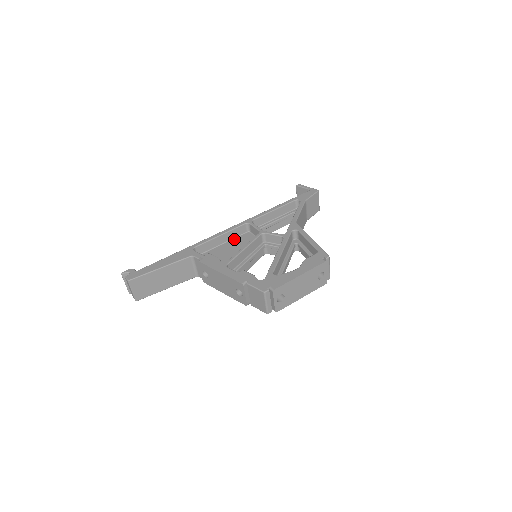
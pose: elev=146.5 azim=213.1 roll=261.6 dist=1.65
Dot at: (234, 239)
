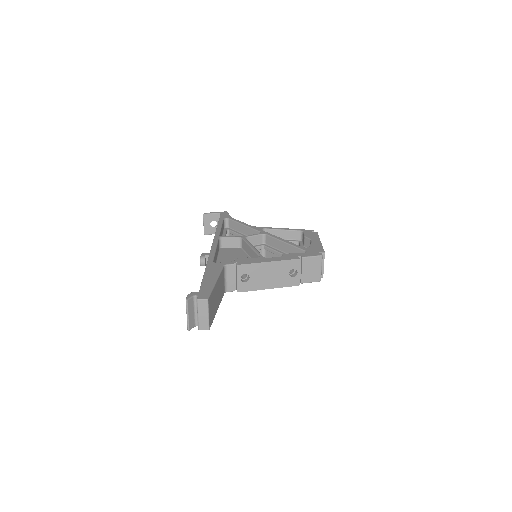
Dot at: (219, 254)
